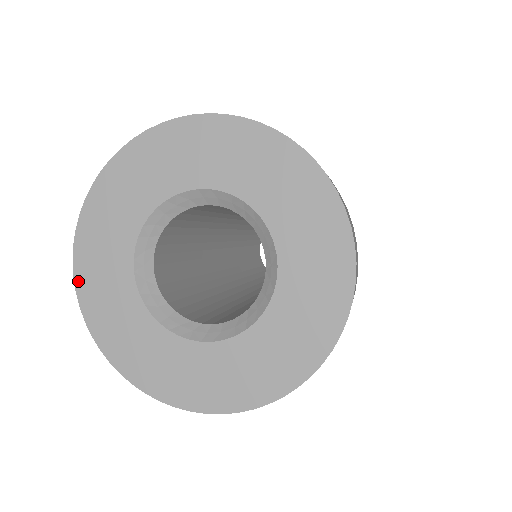
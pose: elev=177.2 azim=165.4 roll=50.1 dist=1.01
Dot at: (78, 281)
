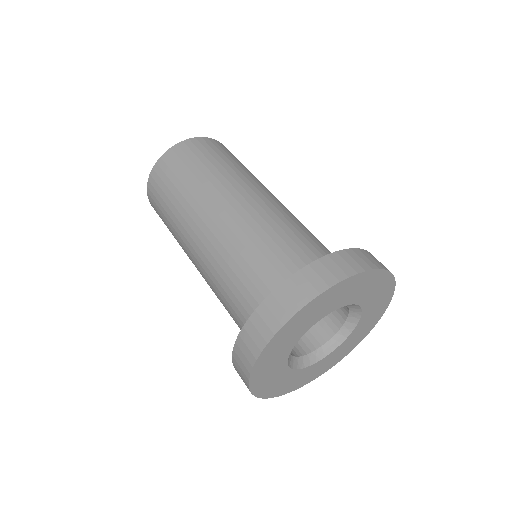
Dot at: (268, 346)
